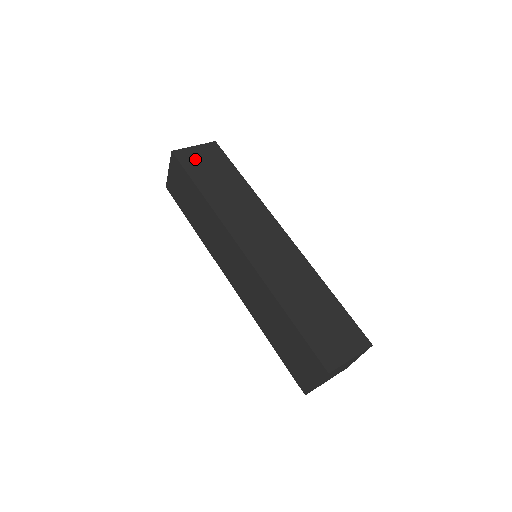
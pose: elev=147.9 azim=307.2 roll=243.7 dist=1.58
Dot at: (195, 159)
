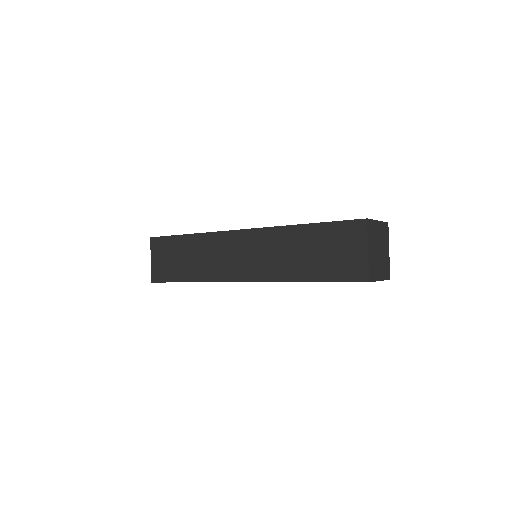
Dot at: occluded
